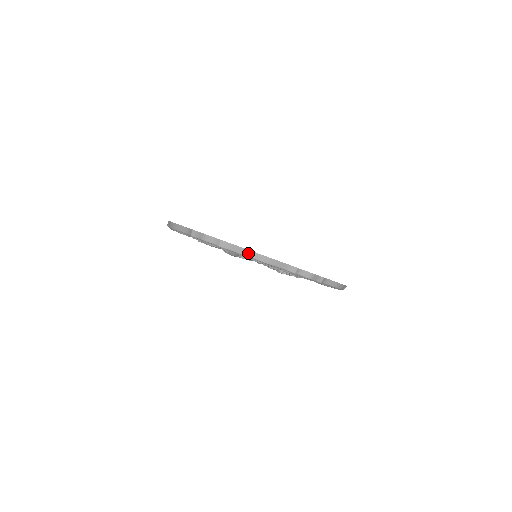
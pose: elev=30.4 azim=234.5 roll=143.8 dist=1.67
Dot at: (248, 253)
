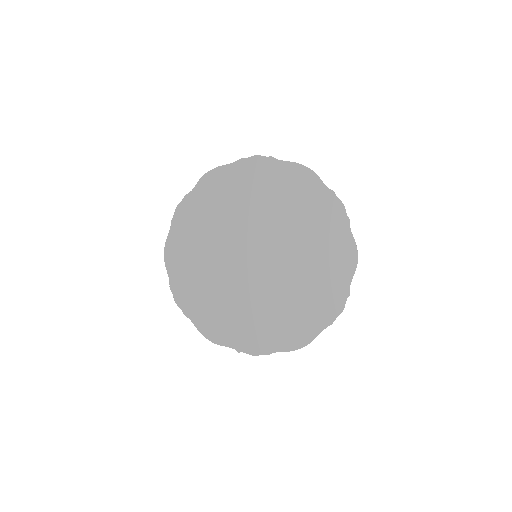
Dot at: (201, 332)
